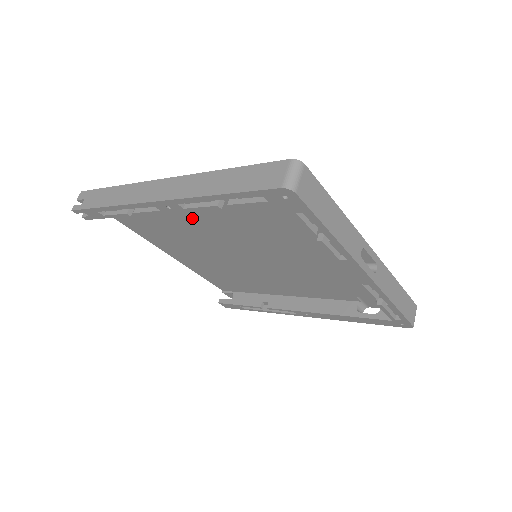
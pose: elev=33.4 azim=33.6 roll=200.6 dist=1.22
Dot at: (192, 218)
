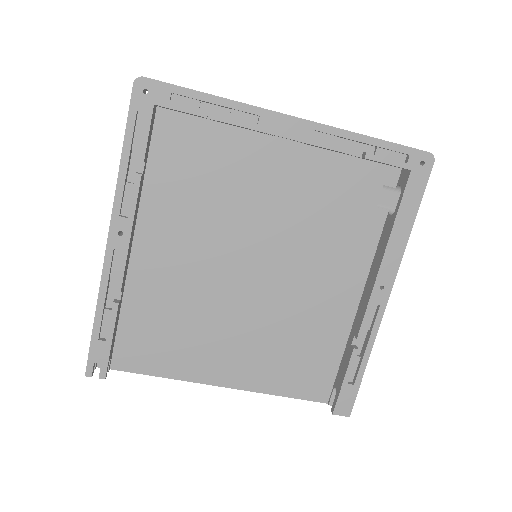
Dot at: (171, 265)
